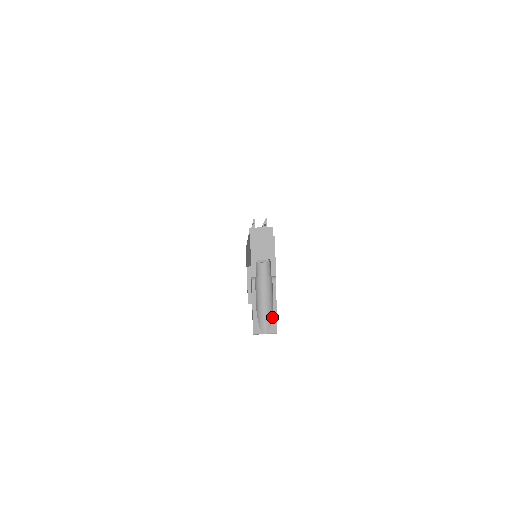
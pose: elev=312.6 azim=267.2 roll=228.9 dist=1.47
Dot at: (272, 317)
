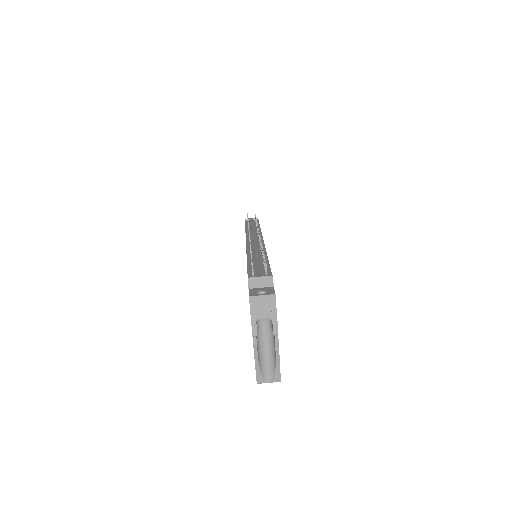
Dot at: (275, 369)
